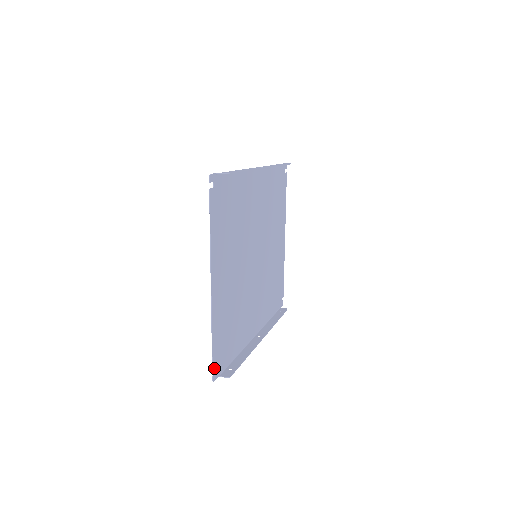
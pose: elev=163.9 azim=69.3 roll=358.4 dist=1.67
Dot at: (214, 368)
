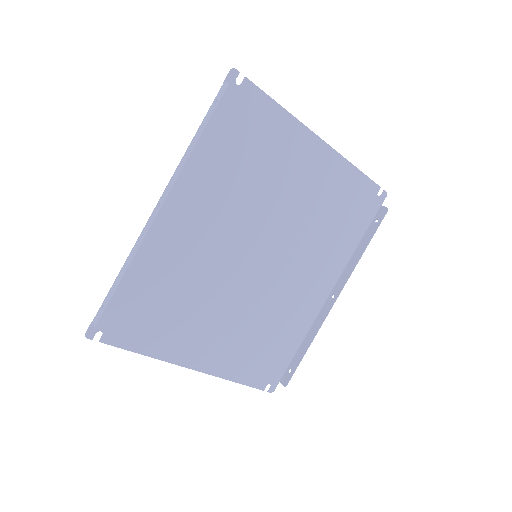
Dot at: (264, 387)
